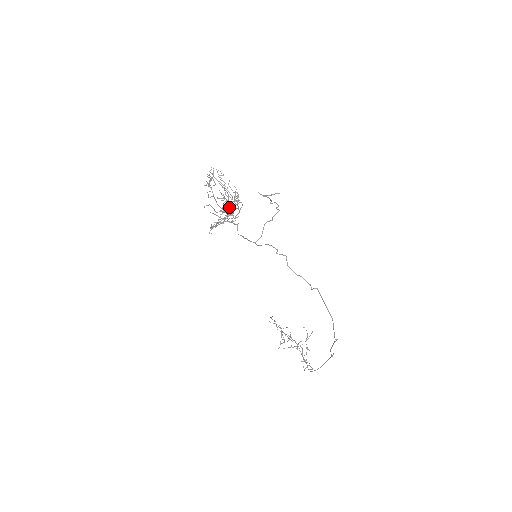
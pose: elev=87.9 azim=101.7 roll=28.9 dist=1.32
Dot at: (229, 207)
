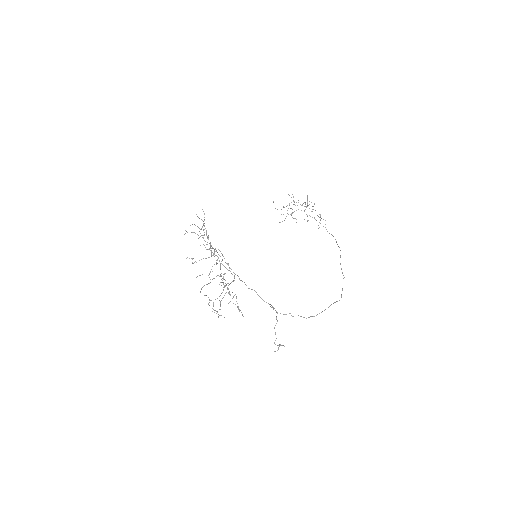
Dot at: occluded
